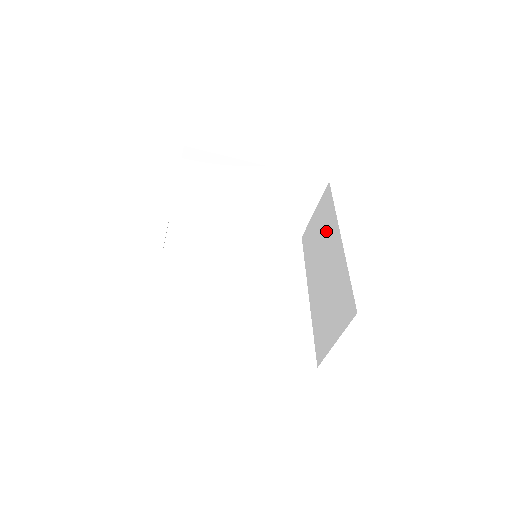
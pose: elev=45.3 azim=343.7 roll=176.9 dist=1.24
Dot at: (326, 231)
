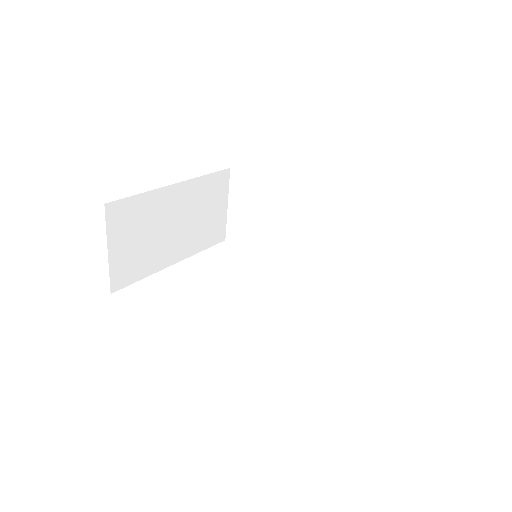
Dot at: (270, 204)
